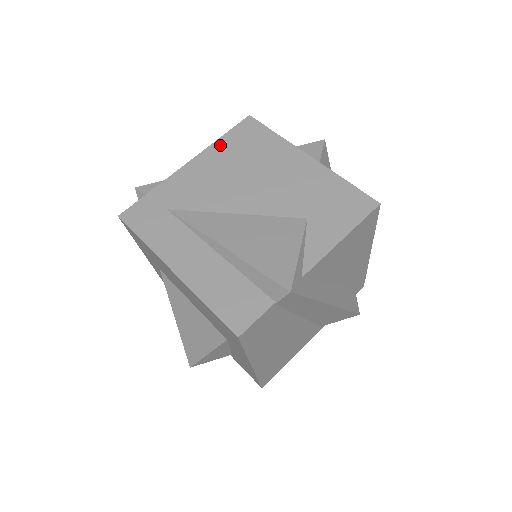
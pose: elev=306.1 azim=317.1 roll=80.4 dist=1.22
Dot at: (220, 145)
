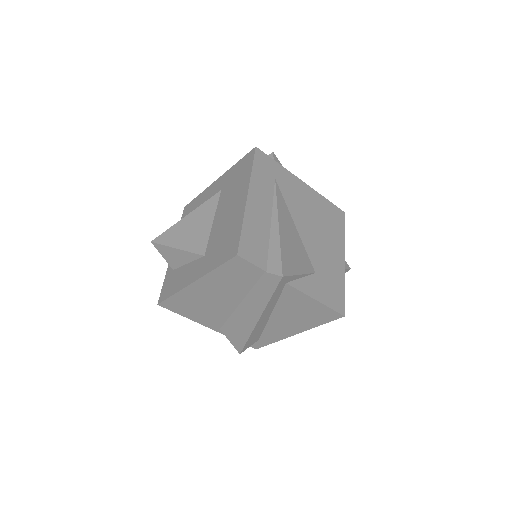
Dot at: (322, 200)
